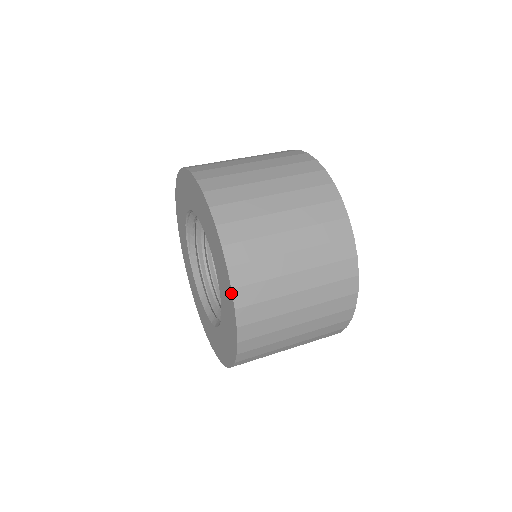
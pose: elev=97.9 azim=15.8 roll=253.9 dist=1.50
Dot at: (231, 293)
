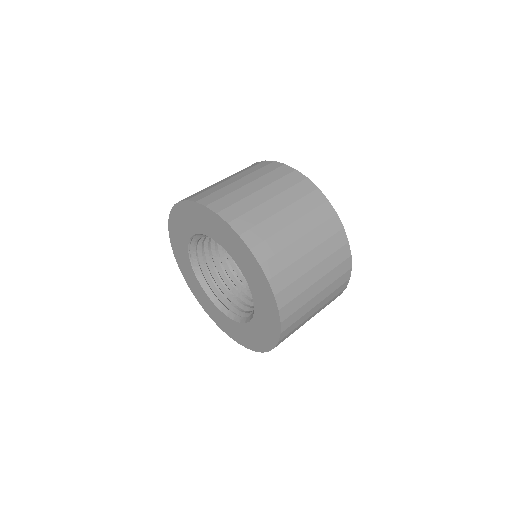
Dot at: (274, 299)
